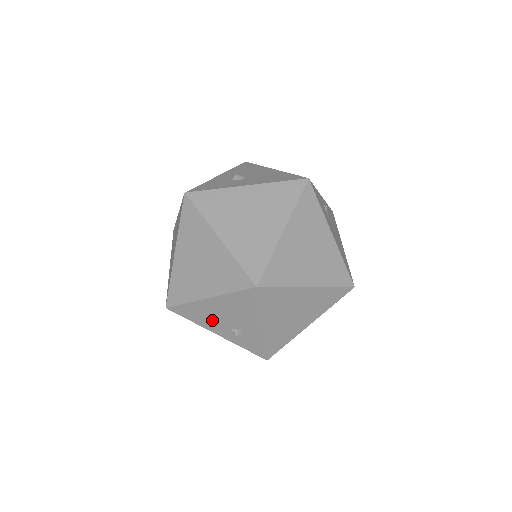
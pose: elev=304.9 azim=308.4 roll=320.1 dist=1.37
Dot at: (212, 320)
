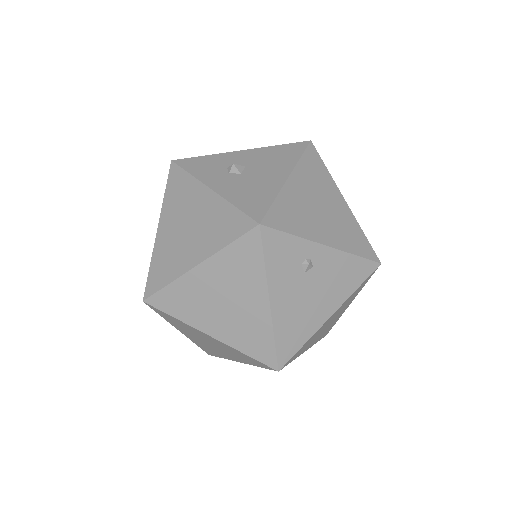
Dot at: occluded
